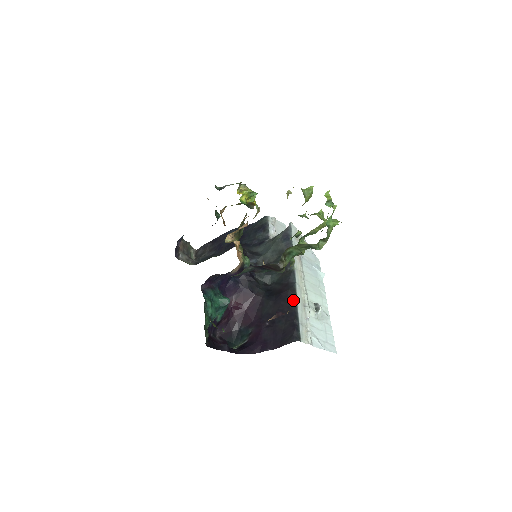
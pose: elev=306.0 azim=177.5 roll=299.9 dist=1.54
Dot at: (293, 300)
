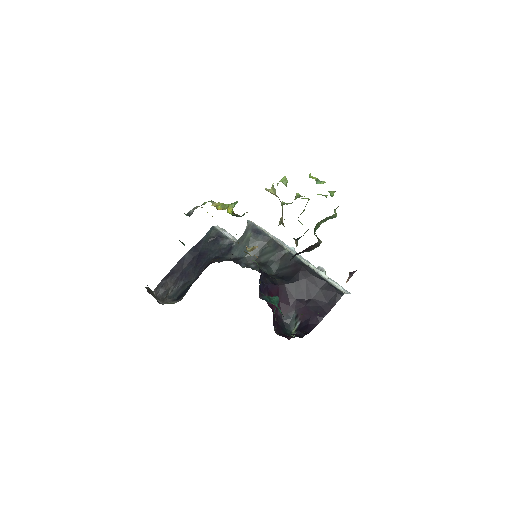
Dot at: (312, 271)
